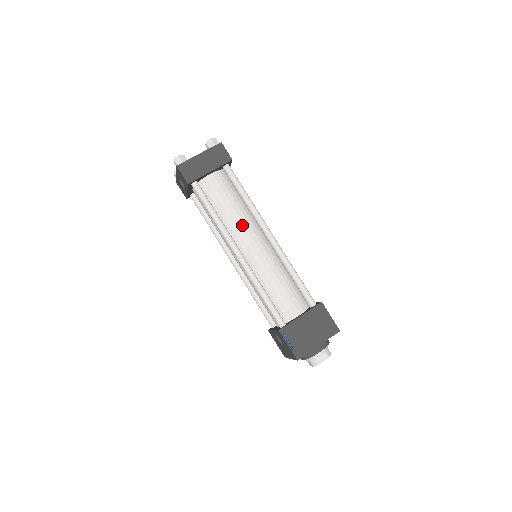
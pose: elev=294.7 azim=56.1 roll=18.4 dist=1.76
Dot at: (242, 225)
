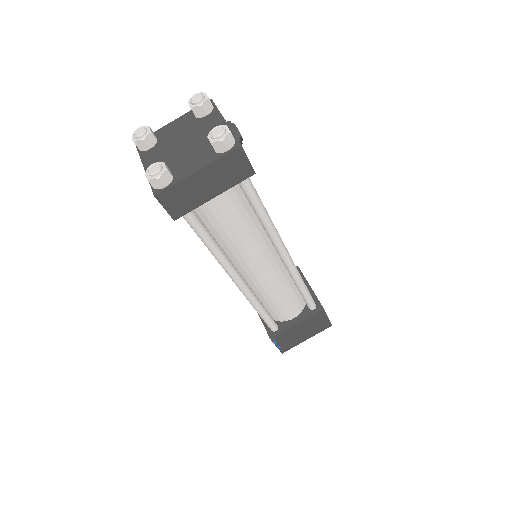
Dot at: (250, 250)
